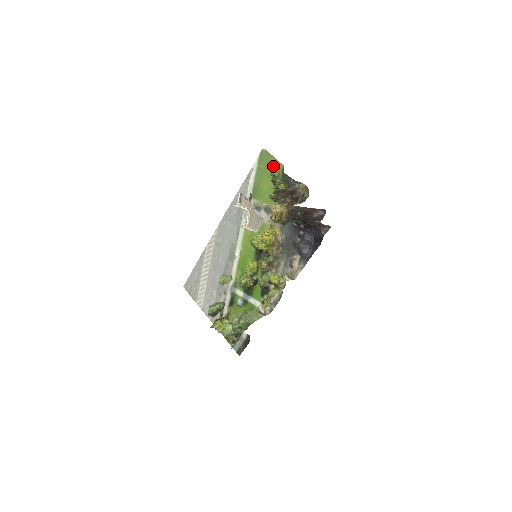
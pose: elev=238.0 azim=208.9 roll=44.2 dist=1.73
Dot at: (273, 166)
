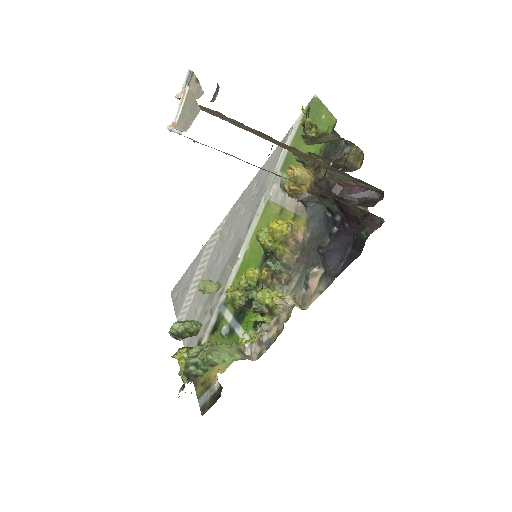
Dot at: (321, 121)
